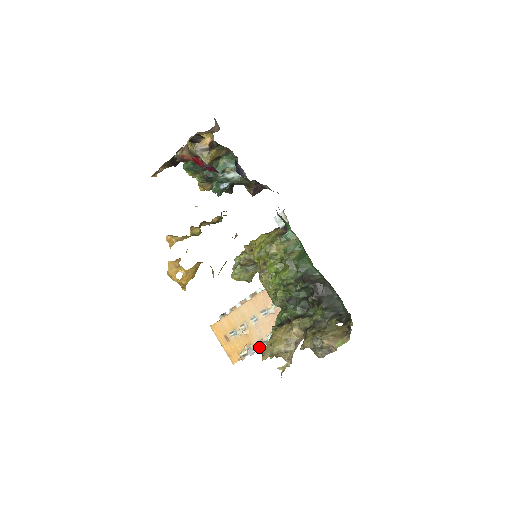
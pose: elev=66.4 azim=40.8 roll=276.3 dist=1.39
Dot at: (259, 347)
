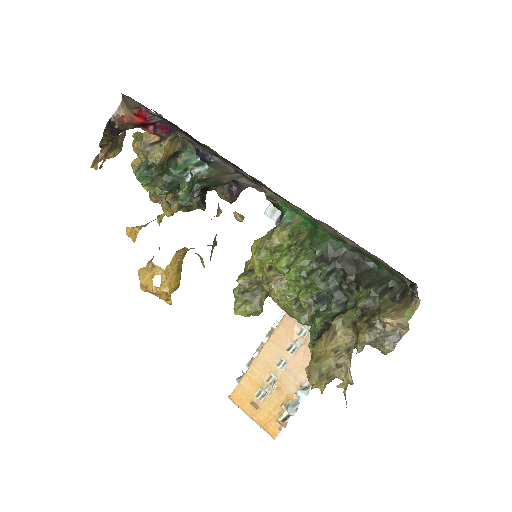
Dot at: (301, 398)
